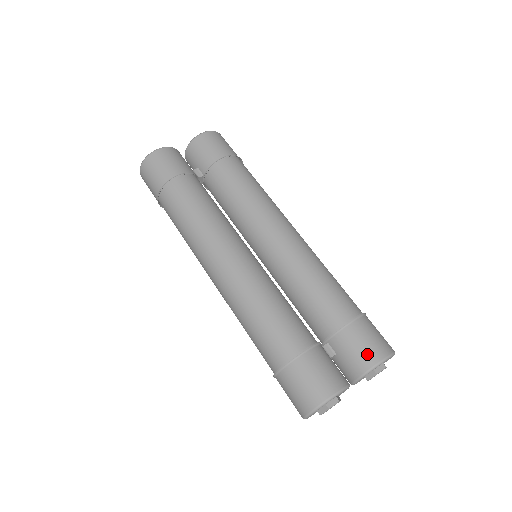
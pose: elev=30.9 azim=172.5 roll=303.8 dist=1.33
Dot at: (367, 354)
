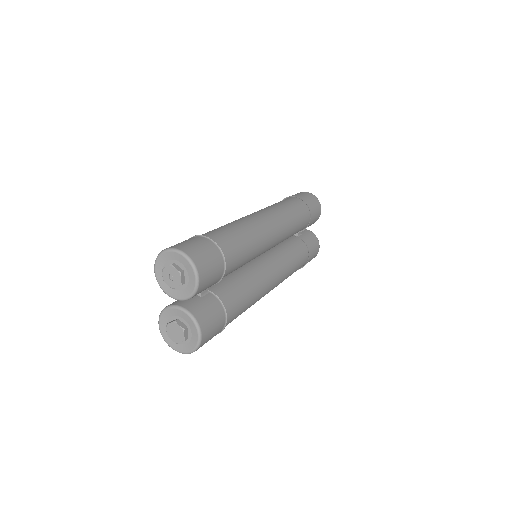
Dot at: (317, 218)
